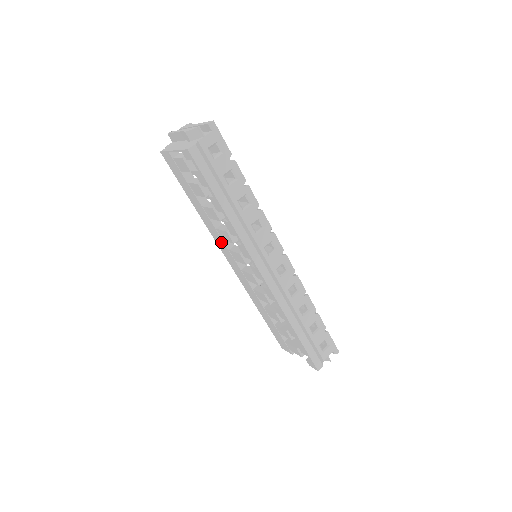
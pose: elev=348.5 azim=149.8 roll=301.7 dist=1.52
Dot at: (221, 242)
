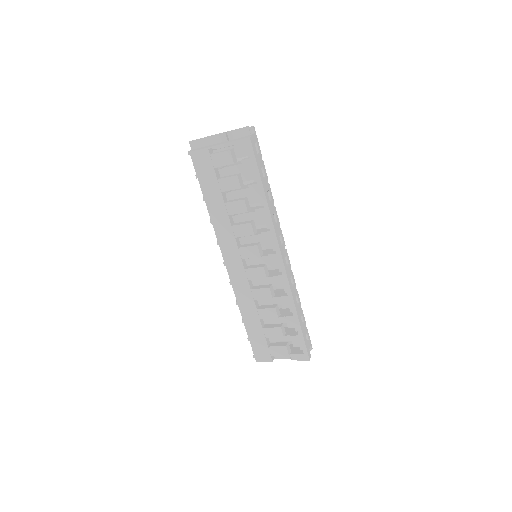
Dot at: (230, 241)
